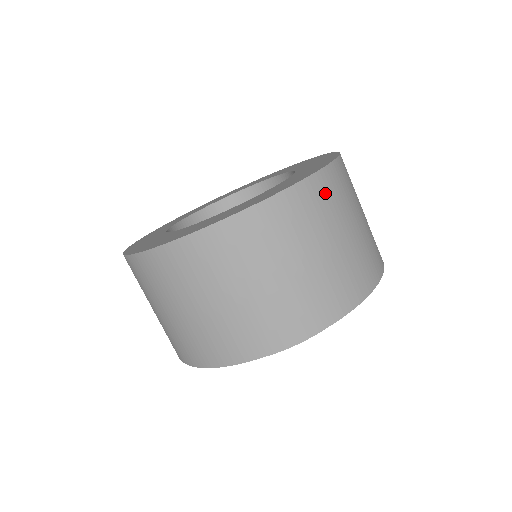
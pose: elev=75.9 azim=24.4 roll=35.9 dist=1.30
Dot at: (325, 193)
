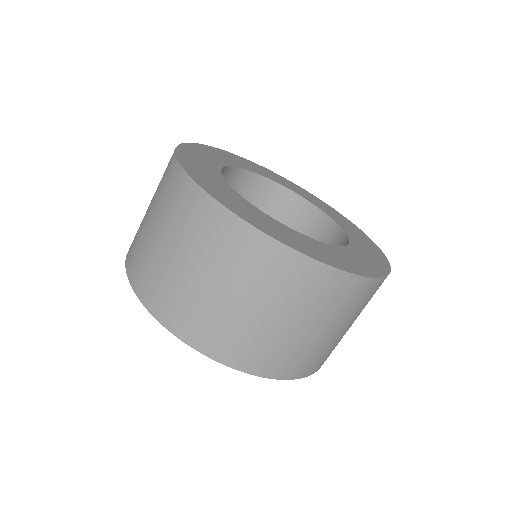
Dot at: occluded
